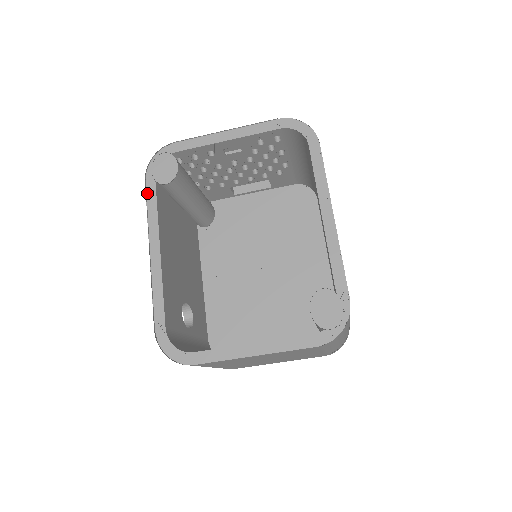
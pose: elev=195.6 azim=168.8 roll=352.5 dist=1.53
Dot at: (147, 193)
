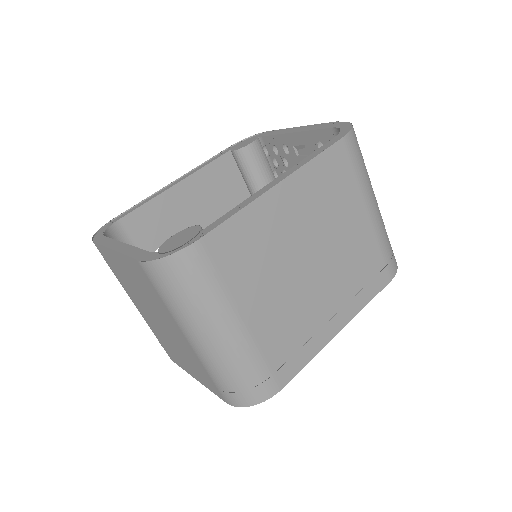
Dot at: (219, 154)
